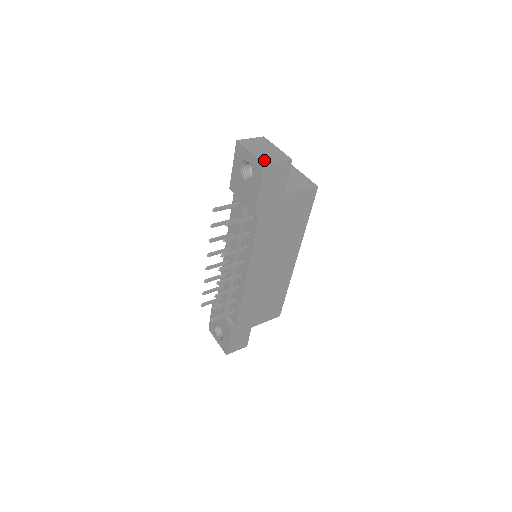
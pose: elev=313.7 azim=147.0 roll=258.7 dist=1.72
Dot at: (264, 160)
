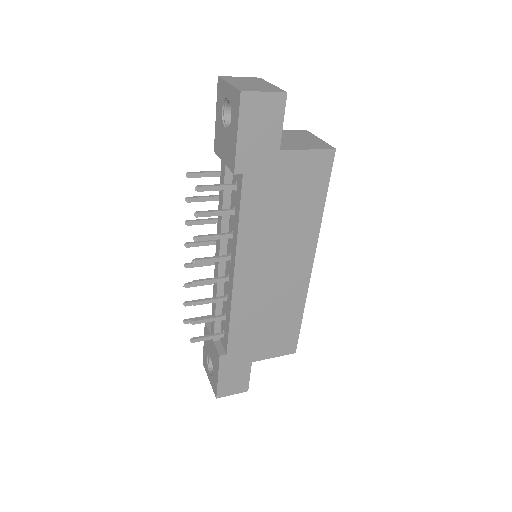
Dot at: (244, 88)
